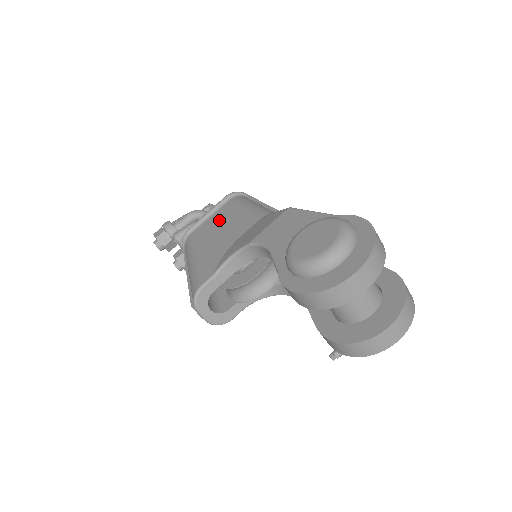
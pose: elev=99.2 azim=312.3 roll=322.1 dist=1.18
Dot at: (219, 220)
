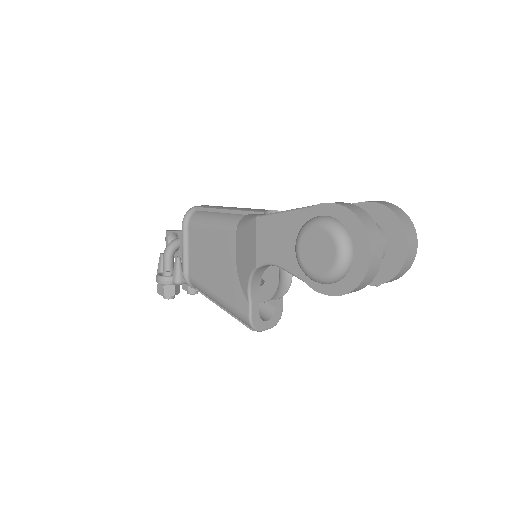
Dot at: (200, 251)
